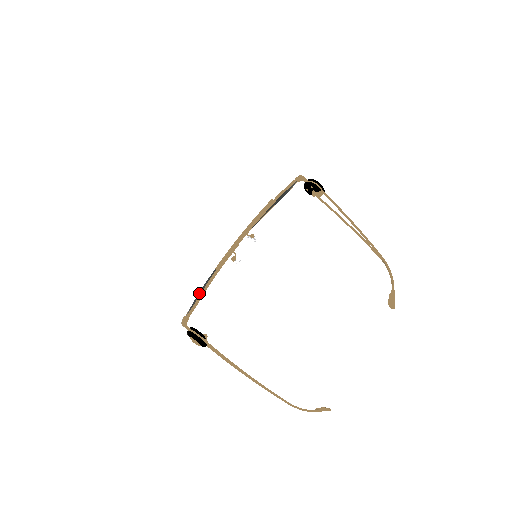
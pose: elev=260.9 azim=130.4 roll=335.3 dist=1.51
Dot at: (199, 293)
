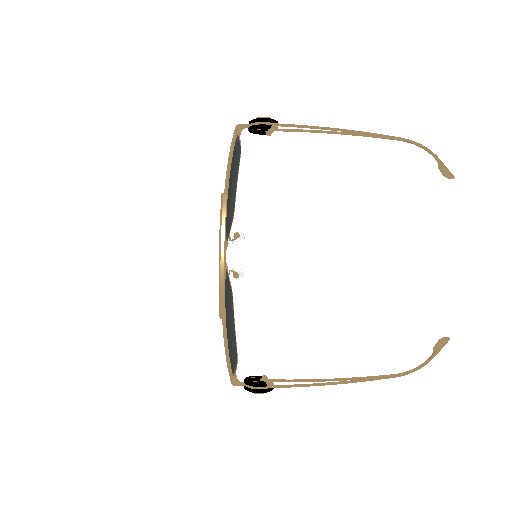
Dot at: occluded
